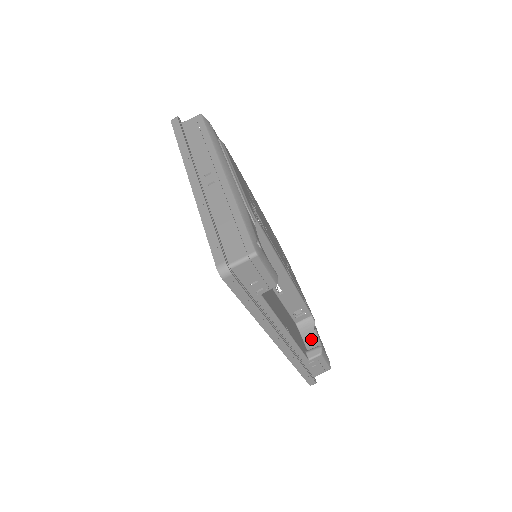
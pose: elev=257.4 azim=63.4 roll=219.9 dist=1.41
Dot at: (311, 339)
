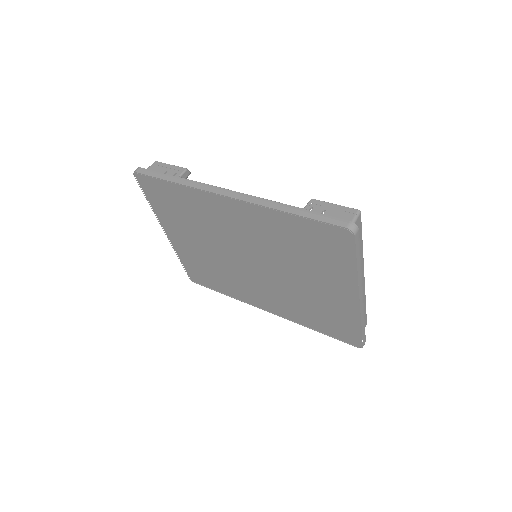
Dot at: occluded
